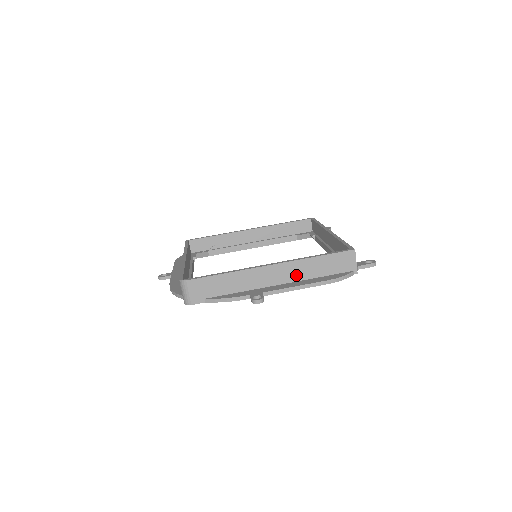
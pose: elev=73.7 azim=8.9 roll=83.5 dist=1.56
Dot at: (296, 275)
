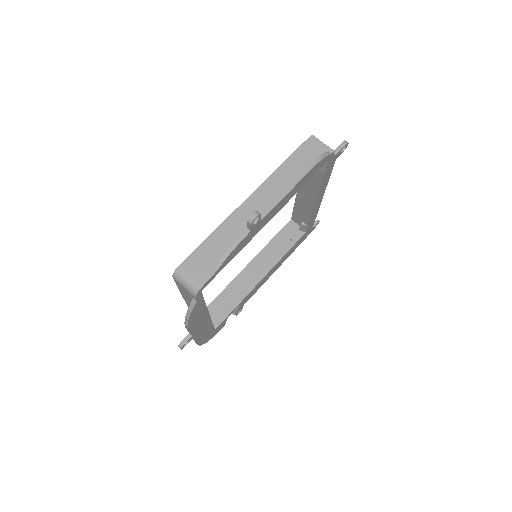
Dot at: (280, 190)
